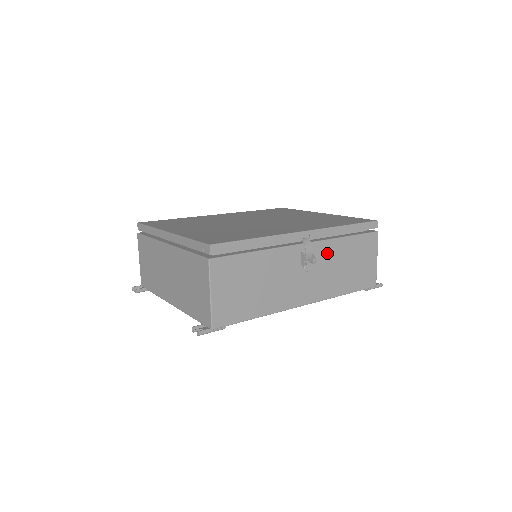
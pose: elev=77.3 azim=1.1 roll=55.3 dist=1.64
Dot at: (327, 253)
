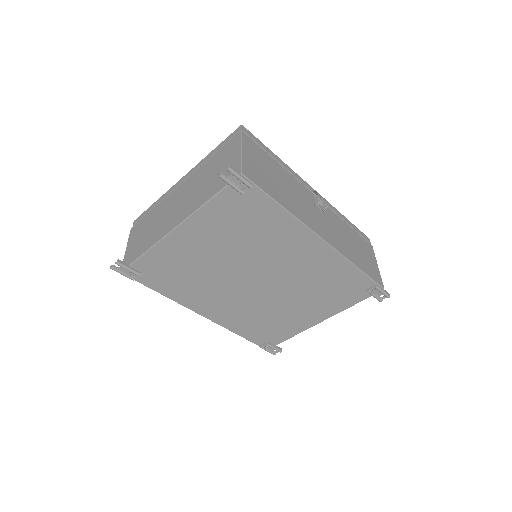
Dot at: (334, 220)
